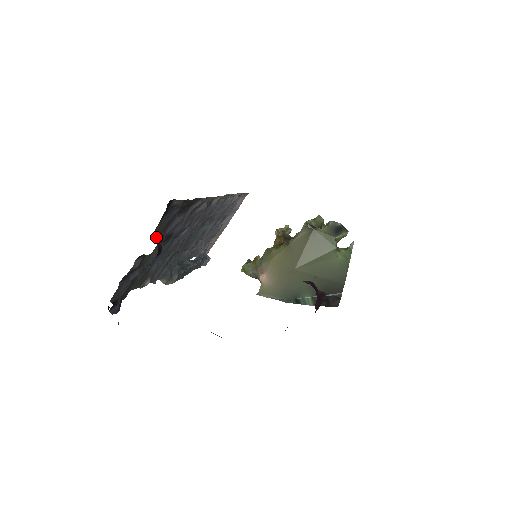
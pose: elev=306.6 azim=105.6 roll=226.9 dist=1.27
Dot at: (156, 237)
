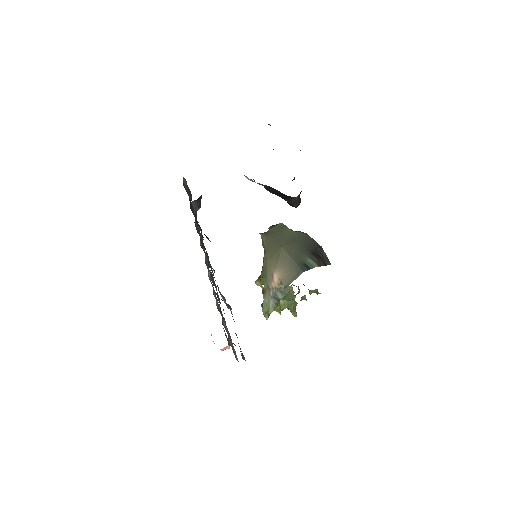
Dot at: (190, 199)
